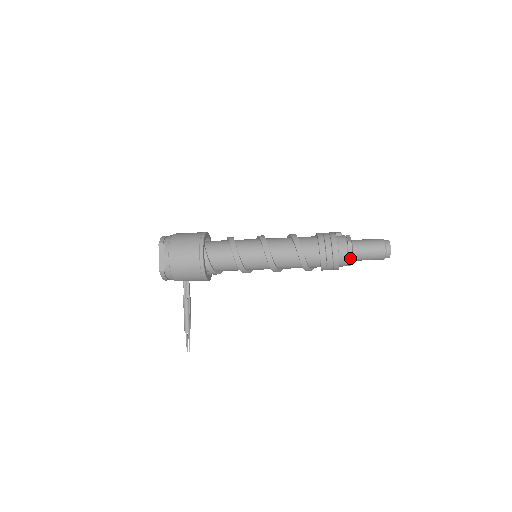
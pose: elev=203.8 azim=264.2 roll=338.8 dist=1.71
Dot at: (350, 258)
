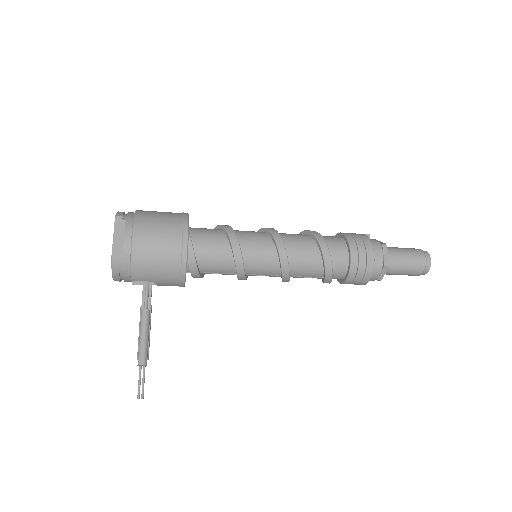
Dot at: (386, 265)
